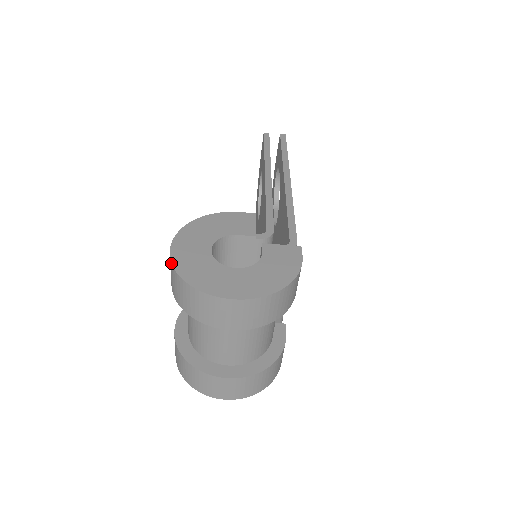
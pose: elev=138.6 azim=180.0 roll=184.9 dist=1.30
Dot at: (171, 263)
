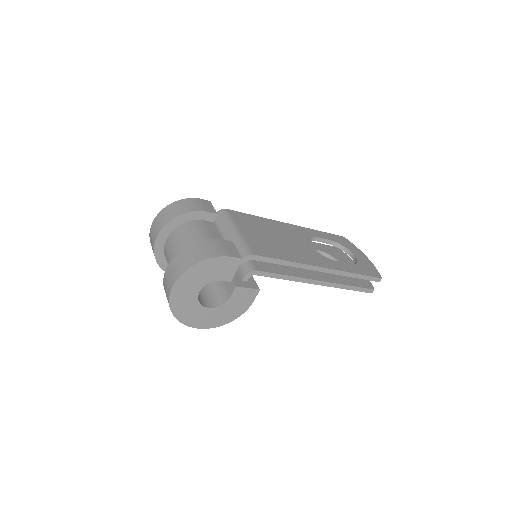
Dot at: occluded
